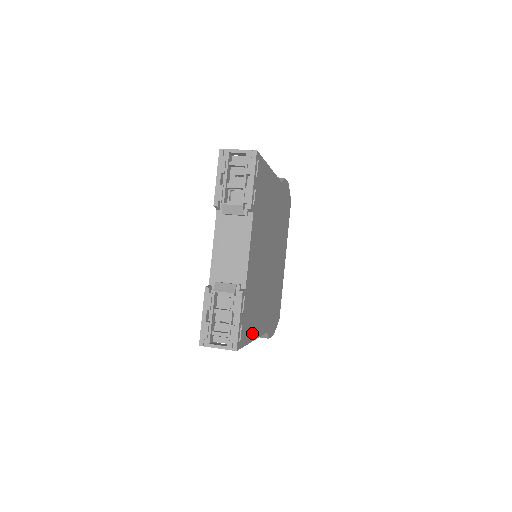
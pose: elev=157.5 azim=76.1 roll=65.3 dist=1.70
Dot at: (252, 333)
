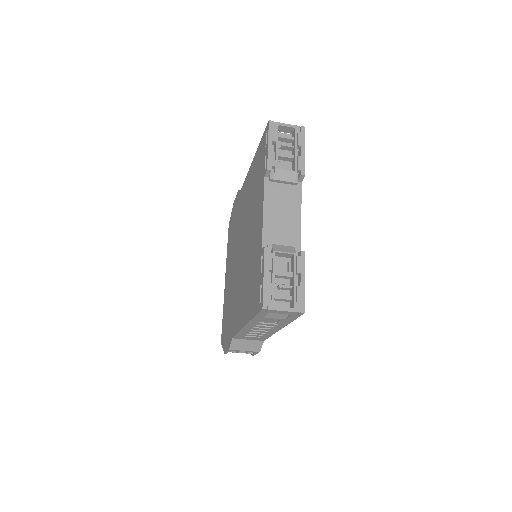
Dot at: occluded
